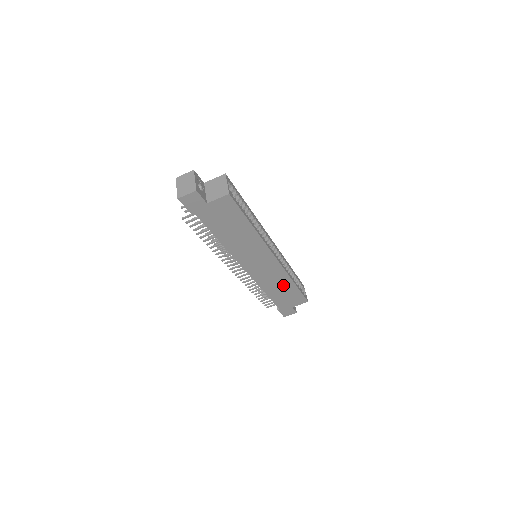
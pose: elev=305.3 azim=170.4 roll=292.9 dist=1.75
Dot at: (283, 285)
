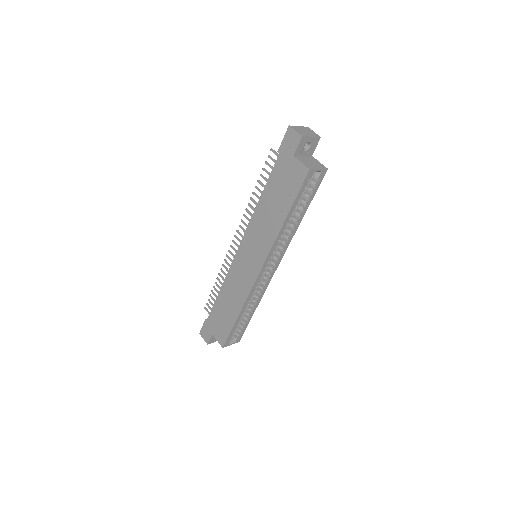
Dot at: (234, 303)
